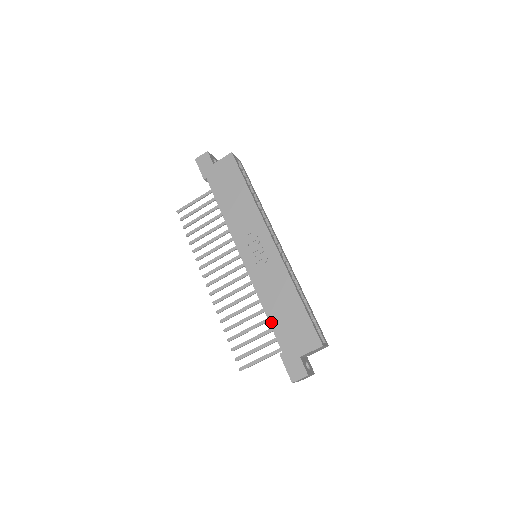
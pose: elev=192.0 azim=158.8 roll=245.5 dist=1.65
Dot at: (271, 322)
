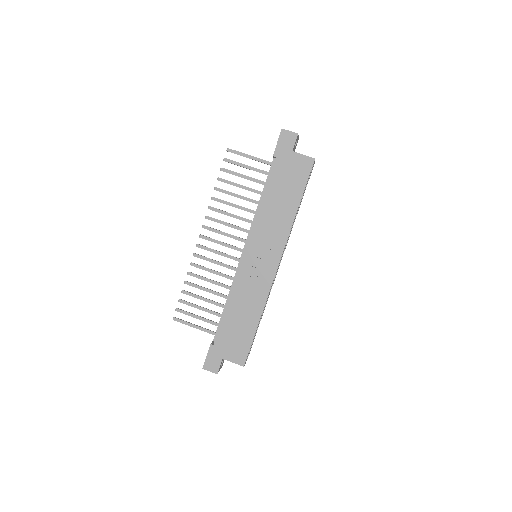
Dot at: (224, 319)
